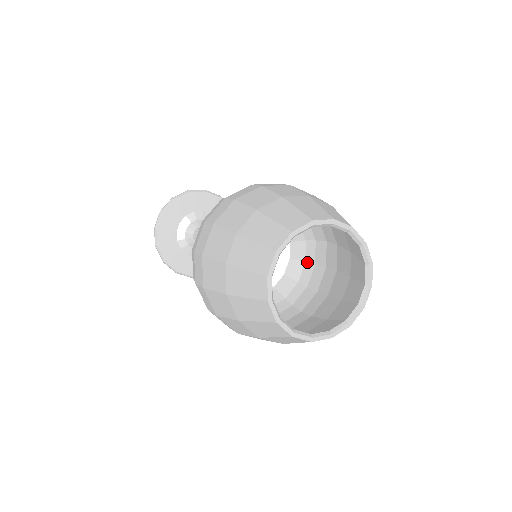
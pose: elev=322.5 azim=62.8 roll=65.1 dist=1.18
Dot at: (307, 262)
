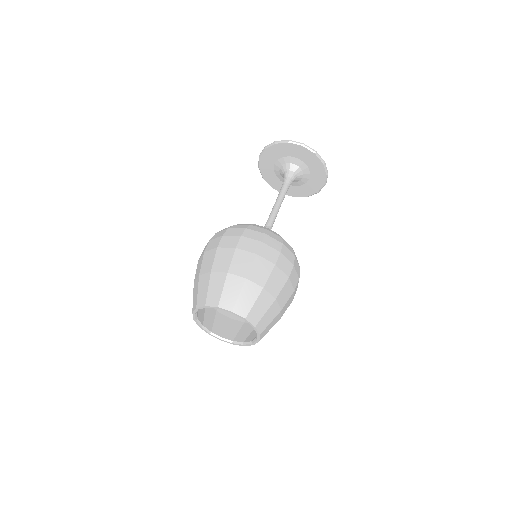
Dot at: occluded
